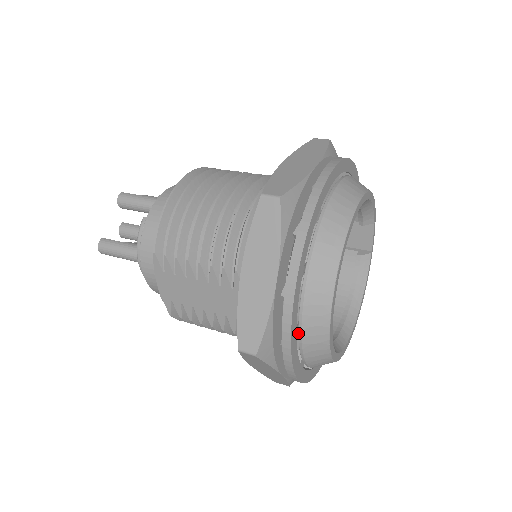
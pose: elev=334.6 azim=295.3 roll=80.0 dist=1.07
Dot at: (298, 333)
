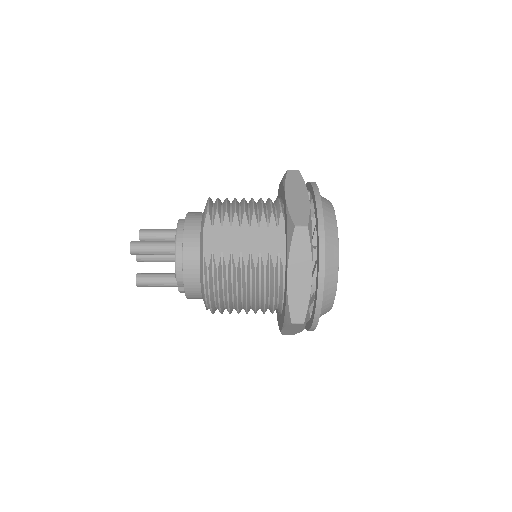
Dot at: occluded
